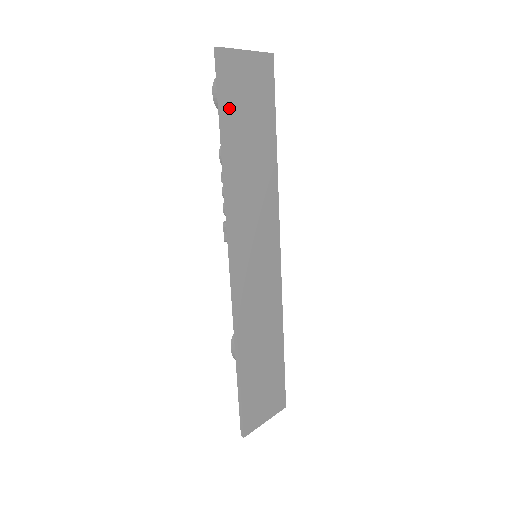
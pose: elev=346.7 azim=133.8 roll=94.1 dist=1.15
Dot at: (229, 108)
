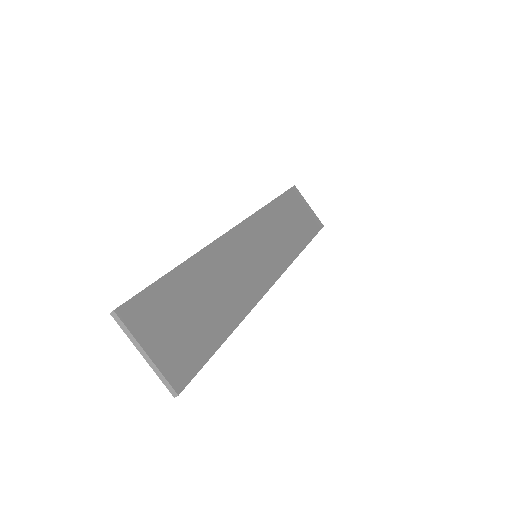
Dot at: (287, 199)
